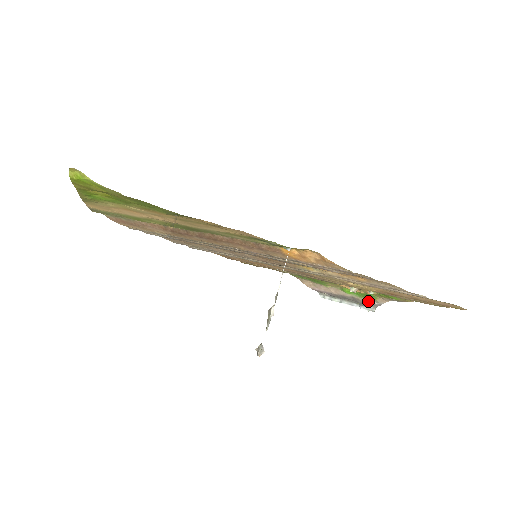
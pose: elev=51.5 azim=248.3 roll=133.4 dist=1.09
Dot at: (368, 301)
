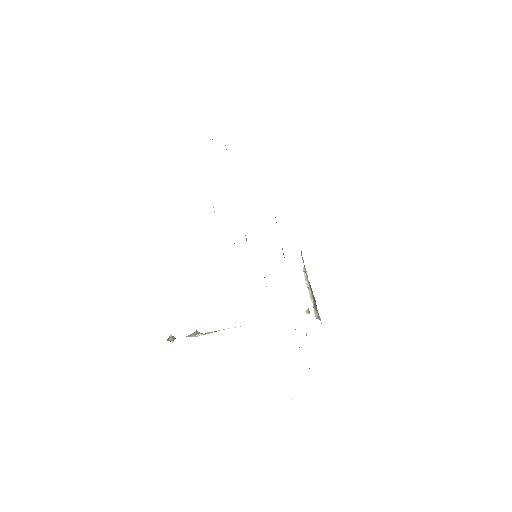
Dot at: (318, 313)
